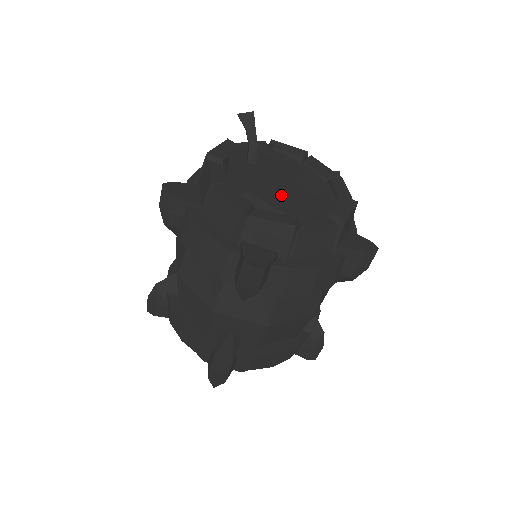
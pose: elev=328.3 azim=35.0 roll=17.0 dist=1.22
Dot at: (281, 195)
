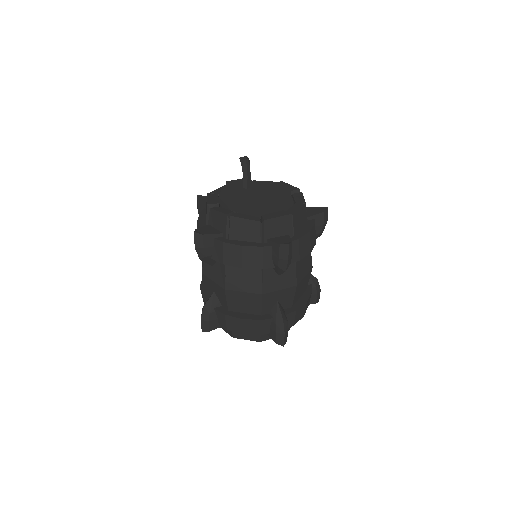
Dot at: (242, 203)
